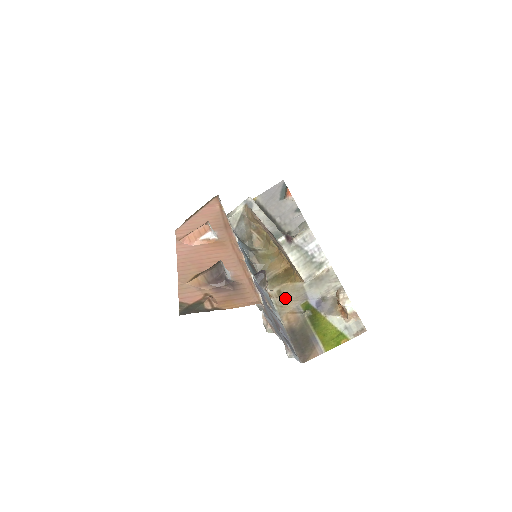
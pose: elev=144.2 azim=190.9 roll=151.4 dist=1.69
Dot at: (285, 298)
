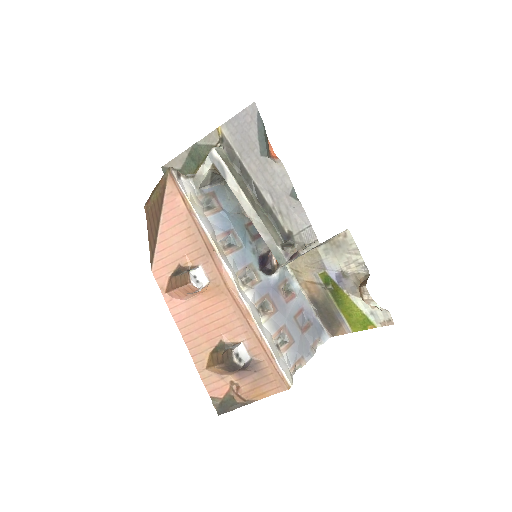
Dot at: (299, 262)
